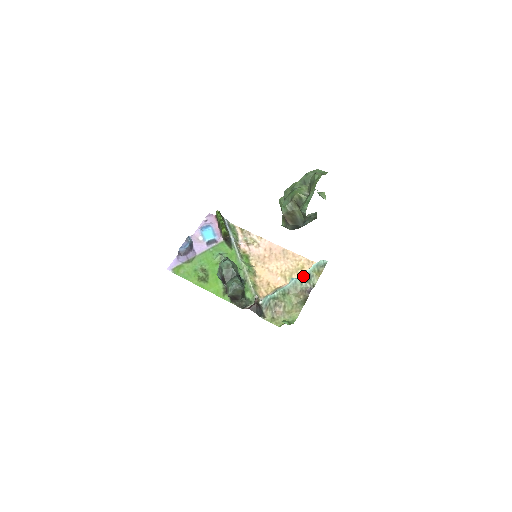
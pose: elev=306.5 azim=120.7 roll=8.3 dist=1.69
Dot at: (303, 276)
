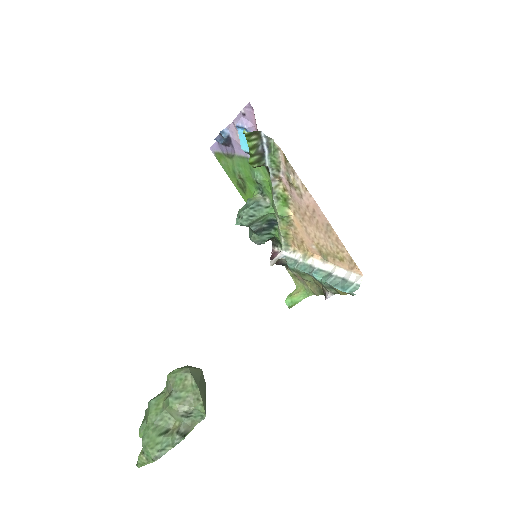
Dot at: (323, 282)
